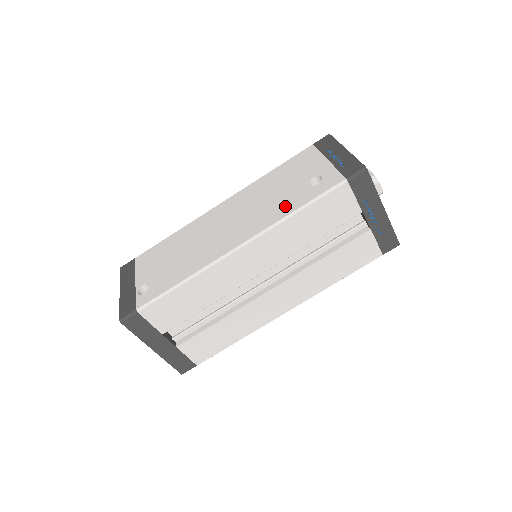
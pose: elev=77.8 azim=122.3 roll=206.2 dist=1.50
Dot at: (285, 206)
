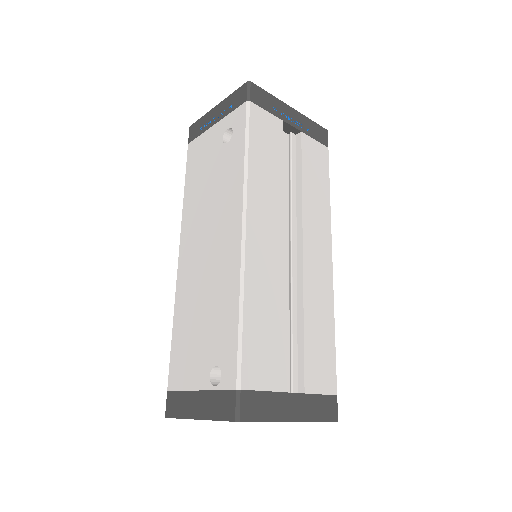
Dot at: (232, 169)
